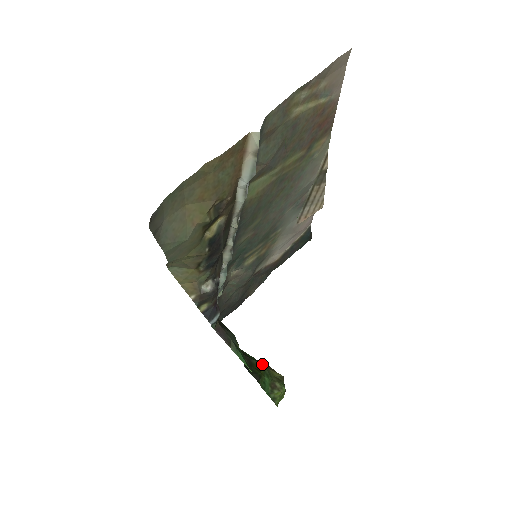
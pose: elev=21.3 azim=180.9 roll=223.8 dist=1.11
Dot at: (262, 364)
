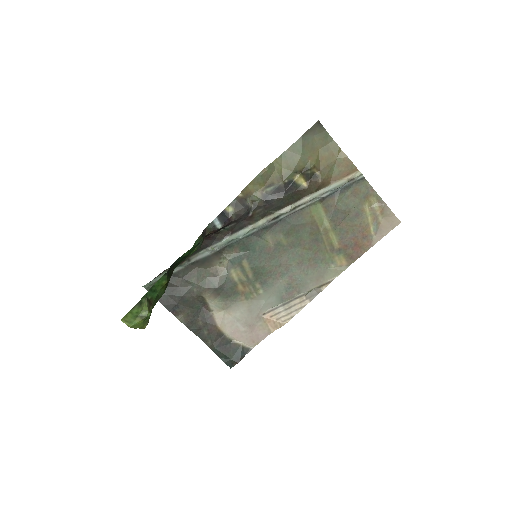
Dot at: occluded
